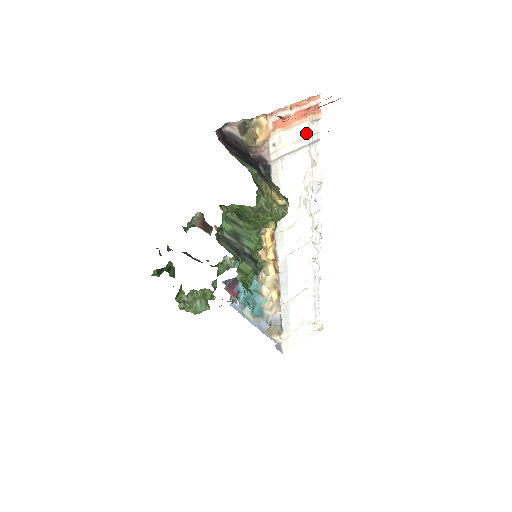
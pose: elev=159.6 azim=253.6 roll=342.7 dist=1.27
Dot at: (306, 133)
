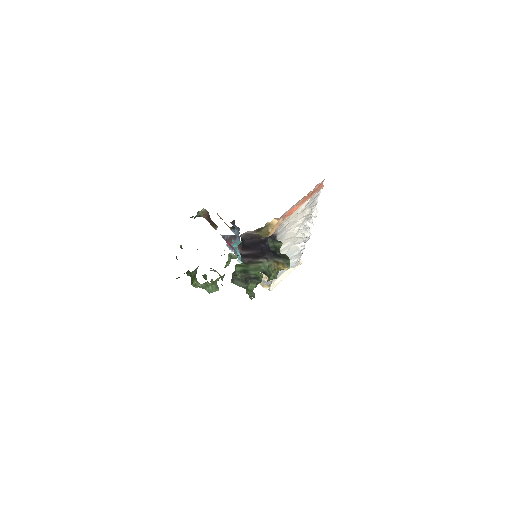
Dot at: (308, 202)
